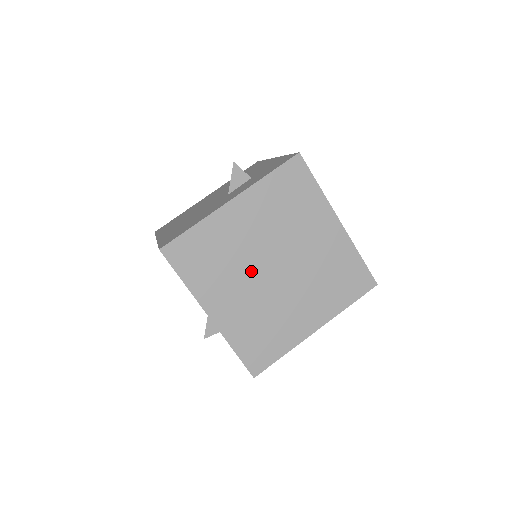
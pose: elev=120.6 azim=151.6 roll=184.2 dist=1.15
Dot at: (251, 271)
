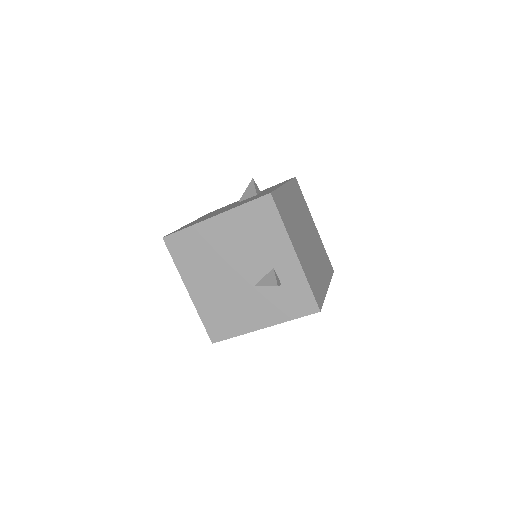
Dot at: (301, 233)
